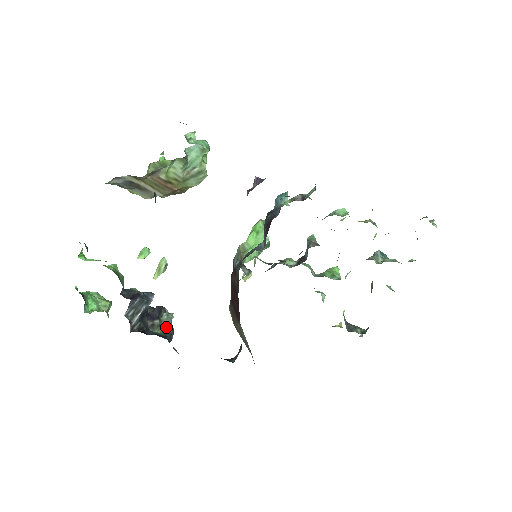
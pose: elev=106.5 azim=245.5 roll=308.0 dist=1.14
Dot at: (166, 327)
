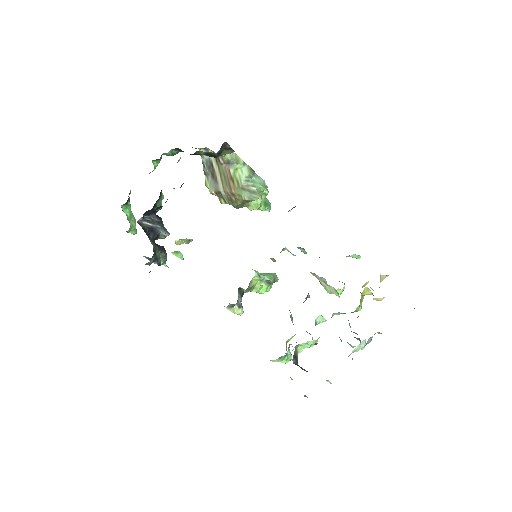
Dot at: (158, 255)
